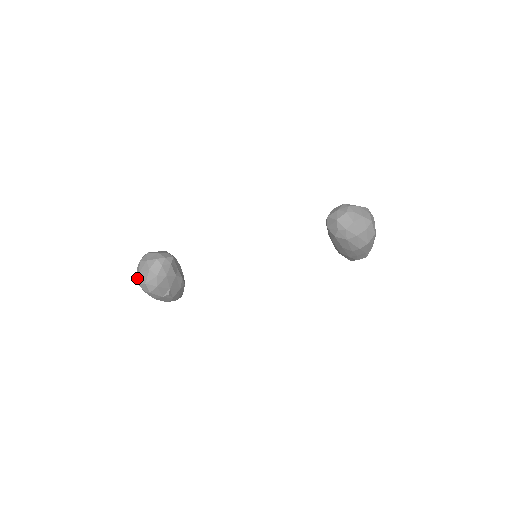
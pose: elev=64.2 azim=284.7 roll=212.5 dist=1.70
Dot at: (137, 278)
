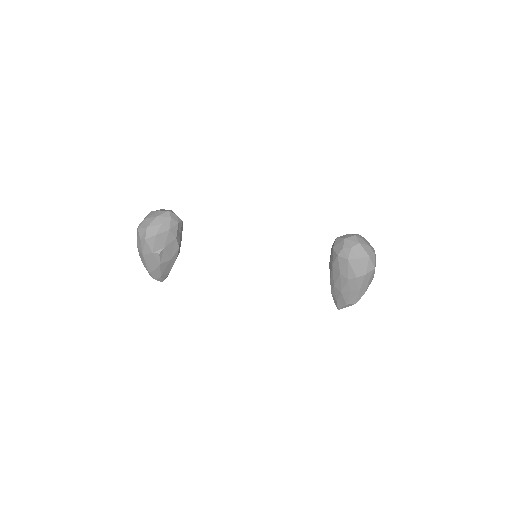
Dot at: (140, 223)
